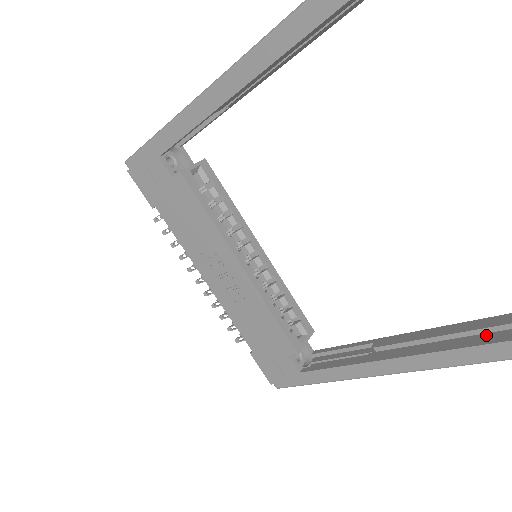
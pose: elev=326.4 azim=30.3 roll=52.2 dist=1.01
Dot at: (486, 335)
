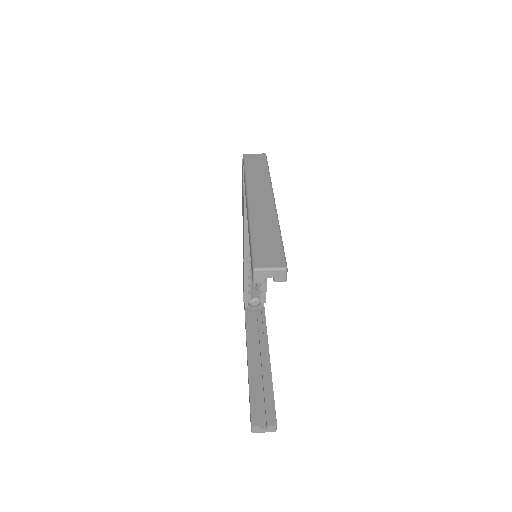
Dot at: (257, 393)
